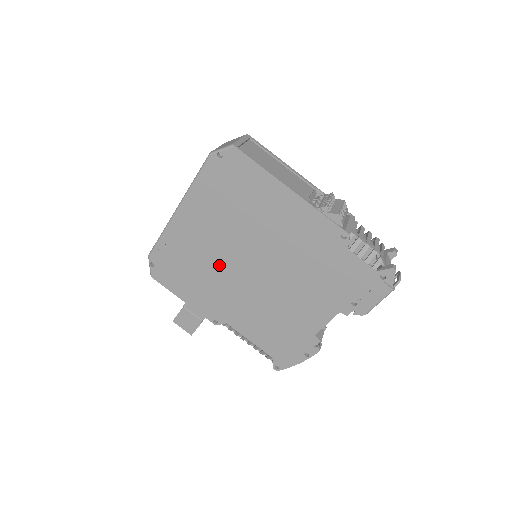
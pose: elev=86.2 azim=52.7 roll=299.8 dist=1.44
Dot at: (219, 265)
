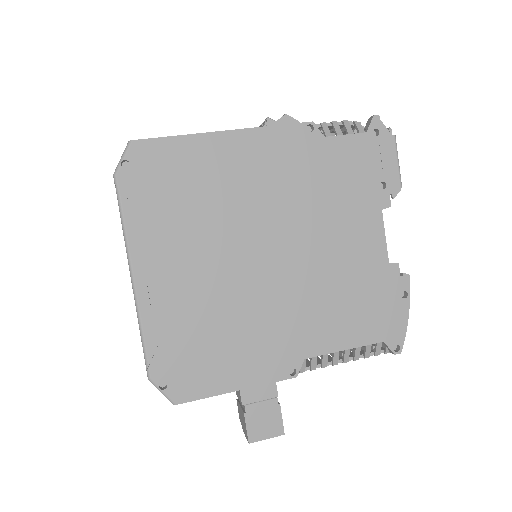
Dot at: (233, 294)
